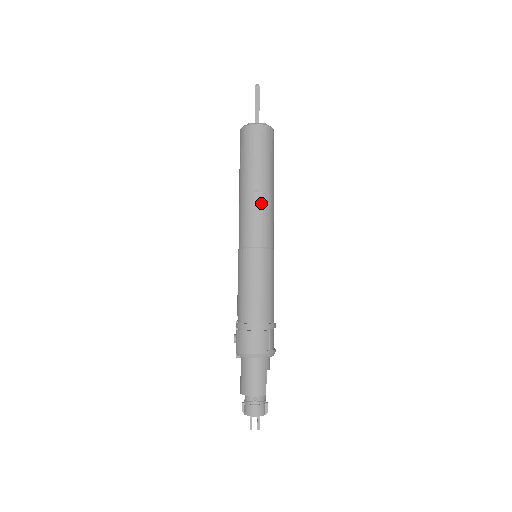
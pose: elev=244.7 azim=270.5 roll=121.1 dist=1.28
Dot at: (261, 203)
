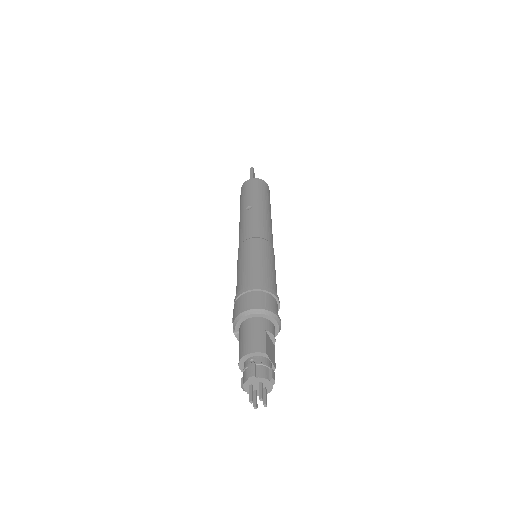
Dot at: (253, 214)
